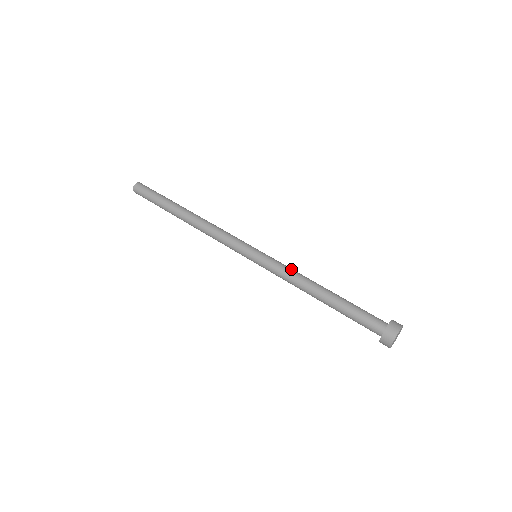
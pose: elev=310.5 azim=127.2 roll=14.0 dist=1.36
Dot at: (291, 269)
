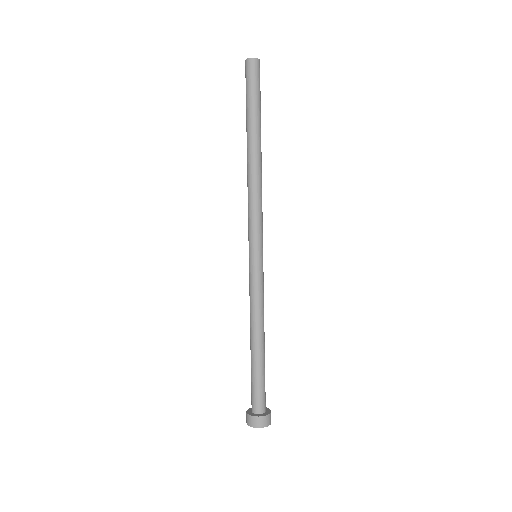
Dot at: (260, 301)
